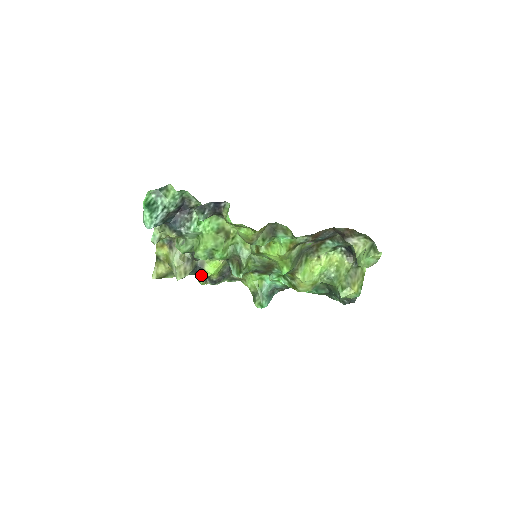
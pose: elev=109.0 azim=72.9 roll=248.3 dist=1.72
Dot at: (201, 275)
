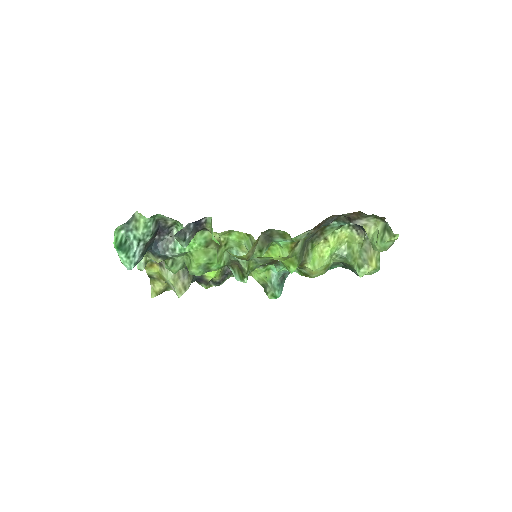
Dot at: (202, 281)
